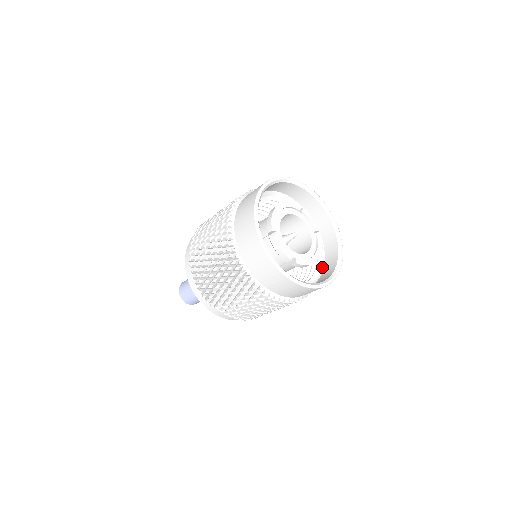
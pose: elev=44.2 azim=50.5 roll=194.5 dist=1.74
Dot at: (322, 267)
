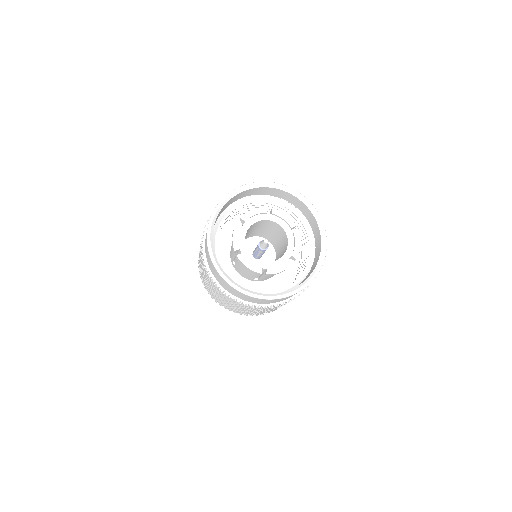
Dot at: (313, 258)
